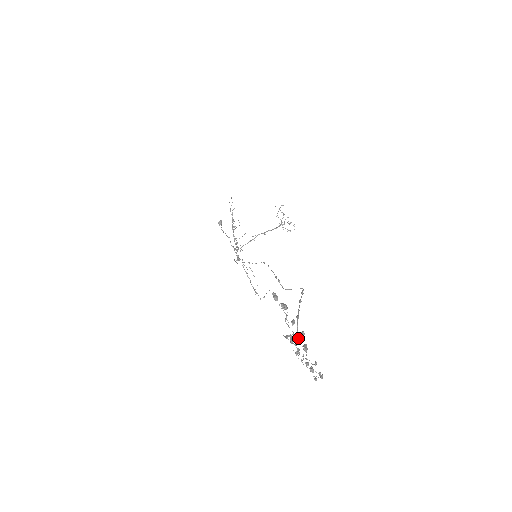
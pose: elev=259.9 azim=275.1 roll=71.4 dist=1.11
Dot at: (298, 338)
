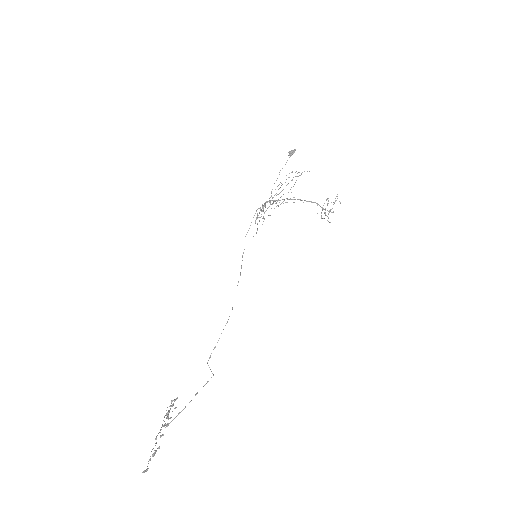
Dot at: occluded
